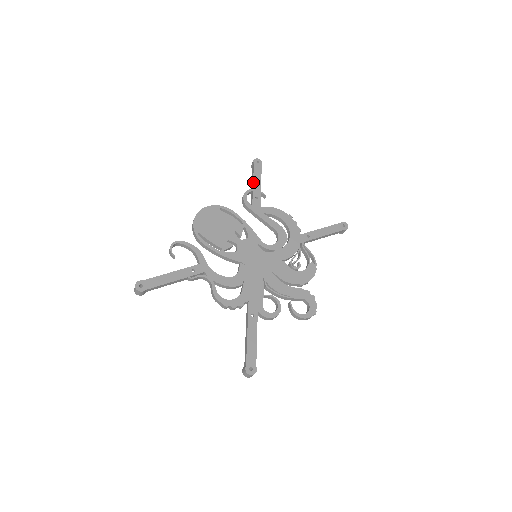
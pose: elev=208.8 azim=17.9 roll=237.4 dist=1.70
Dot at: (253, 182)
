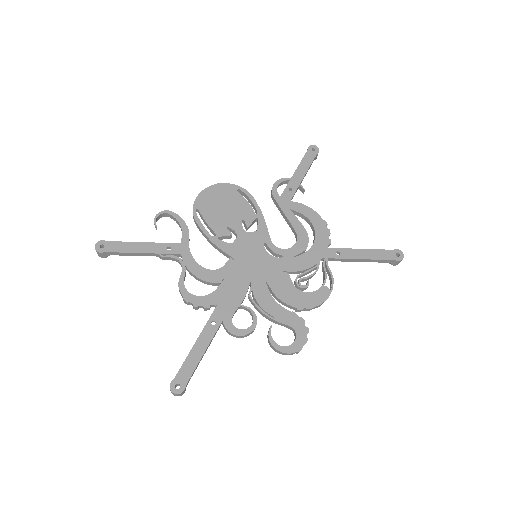
Dot at: (295, 170)
